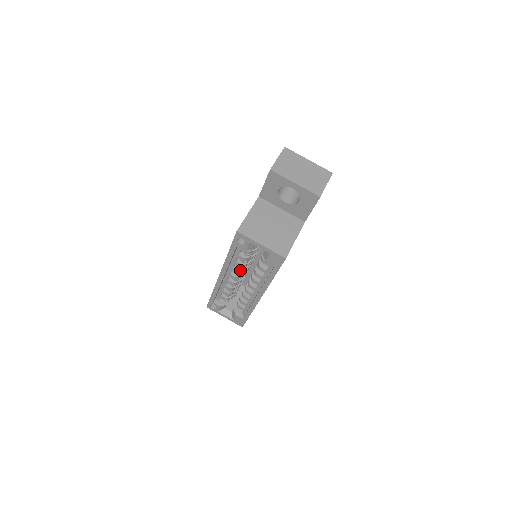
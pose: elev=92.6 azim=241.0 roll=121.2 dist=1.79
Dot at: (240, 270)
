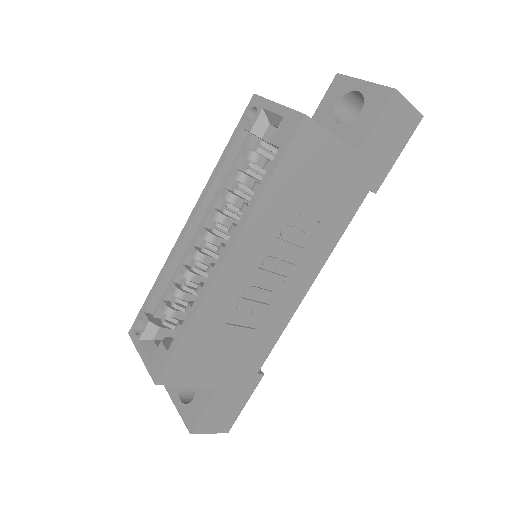
Dot at: (222, 213)
